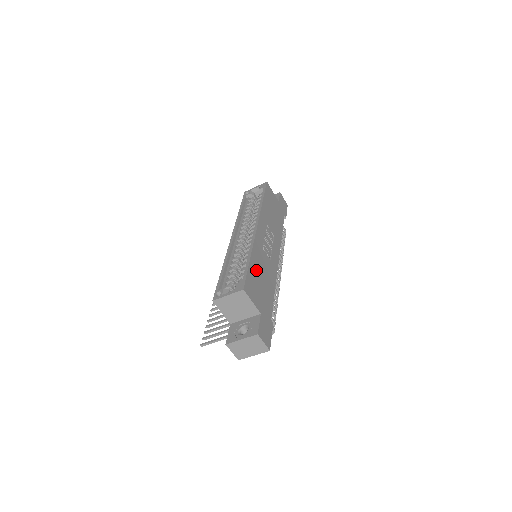
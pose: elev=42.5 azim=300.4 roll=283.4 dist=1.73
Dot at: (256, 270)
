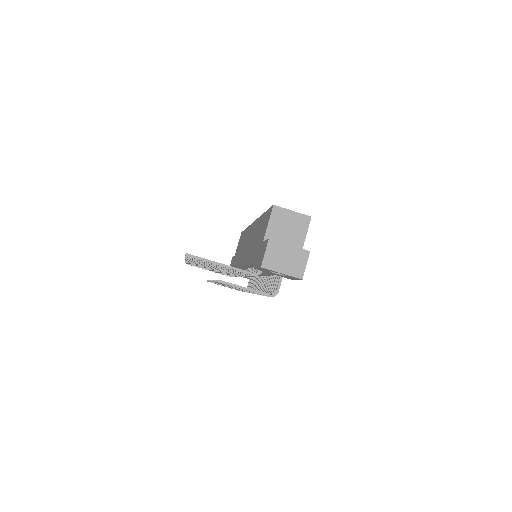
Dot at: occluded
